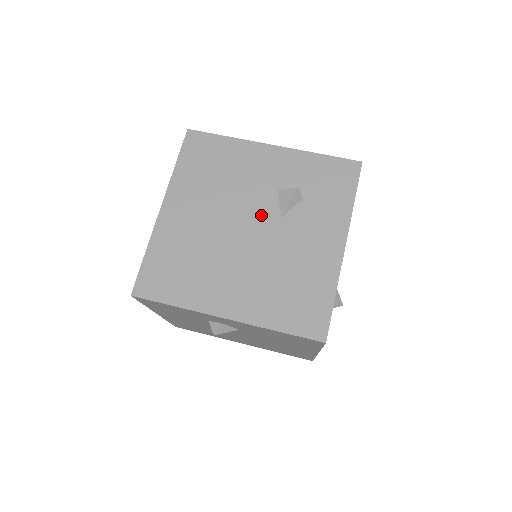
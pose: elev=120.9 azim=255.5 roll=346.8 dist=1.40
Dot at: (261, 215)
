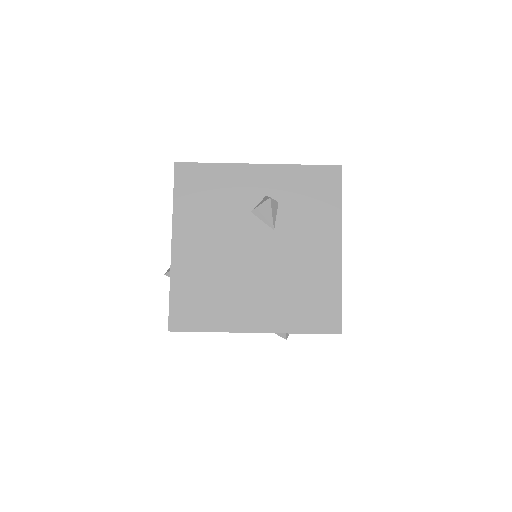
Dot at: occluded
